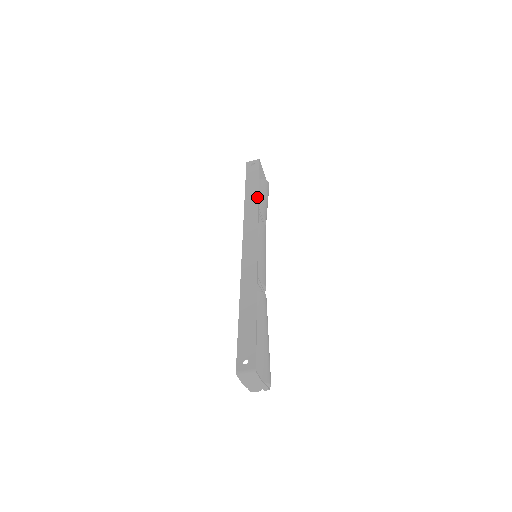
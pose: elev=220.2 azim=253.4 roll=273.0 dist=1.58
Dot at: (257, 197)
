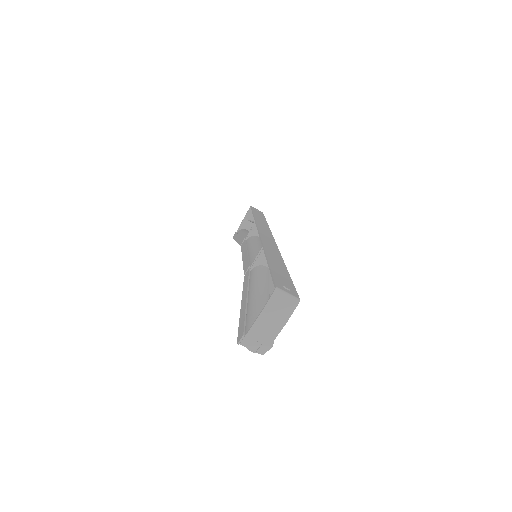
Dot at: (267, 224)
